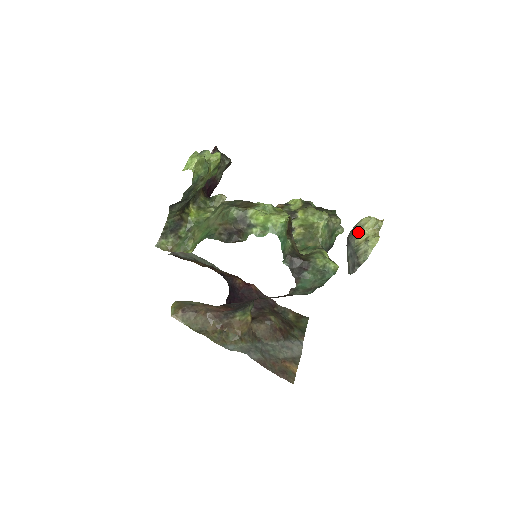
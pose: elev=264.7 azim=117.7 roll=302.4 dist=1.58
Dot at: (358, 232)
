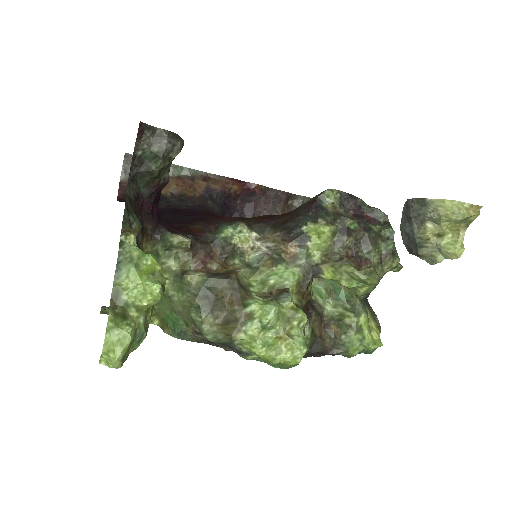
Dot at: (429, 219)
